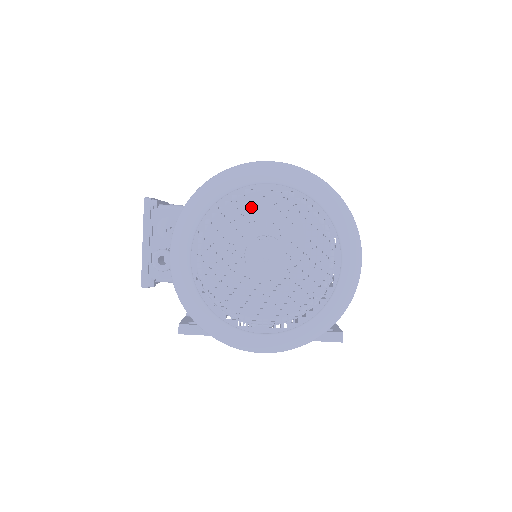
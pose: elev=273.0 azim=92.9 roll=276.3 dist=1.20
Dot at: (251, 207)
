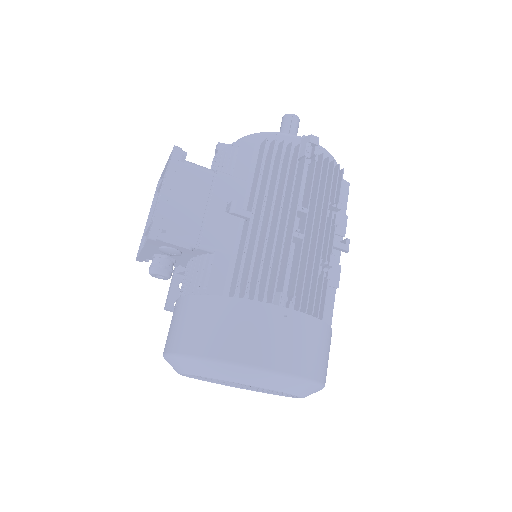
Dot at: (242, 384)
